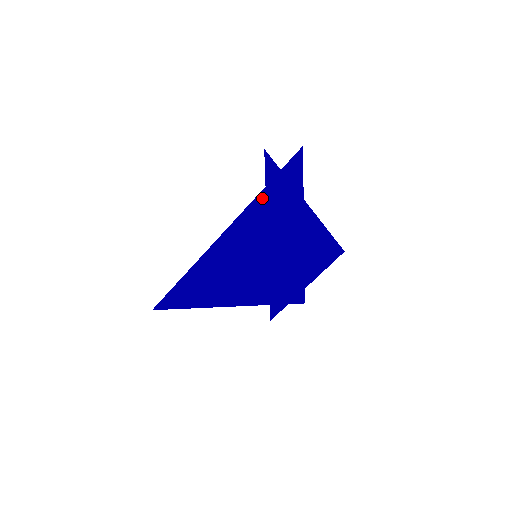
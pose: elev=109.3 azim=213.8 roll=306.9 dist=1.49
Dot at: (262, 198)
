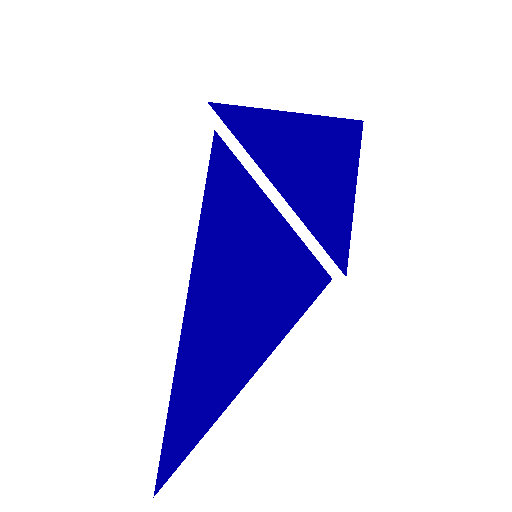
Dot at: (209, 205)
